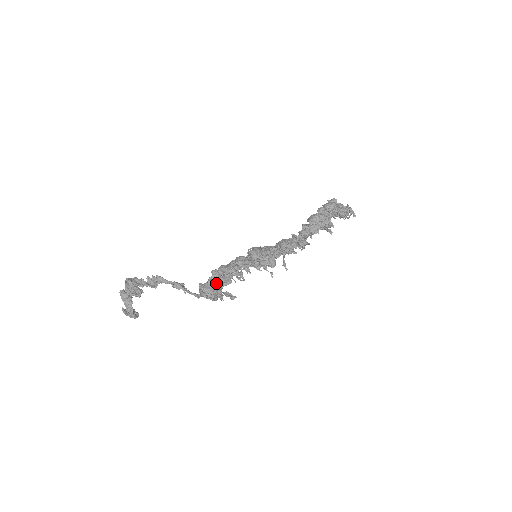
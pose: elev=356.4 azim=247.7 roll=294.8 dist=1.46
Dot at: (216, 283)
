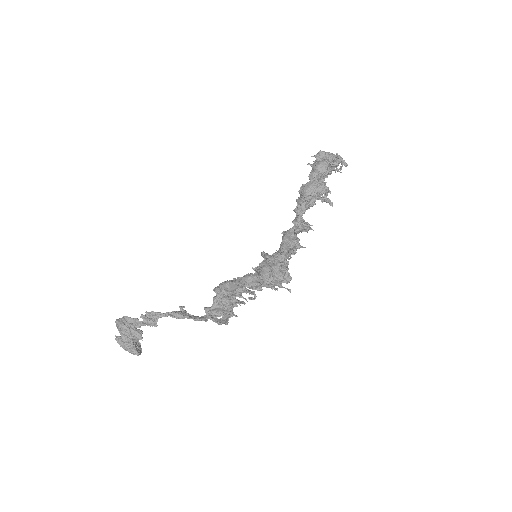
Dot at: (223, 304)
